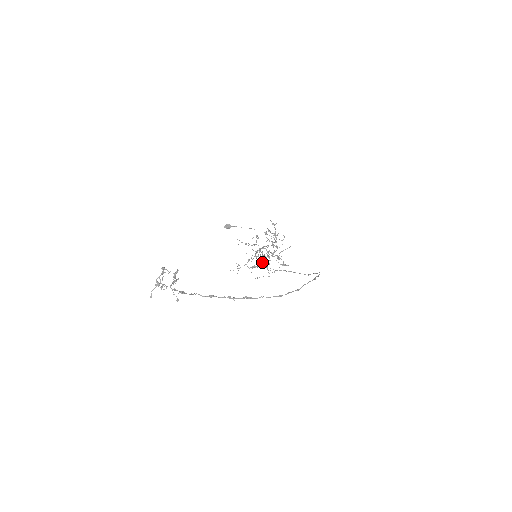
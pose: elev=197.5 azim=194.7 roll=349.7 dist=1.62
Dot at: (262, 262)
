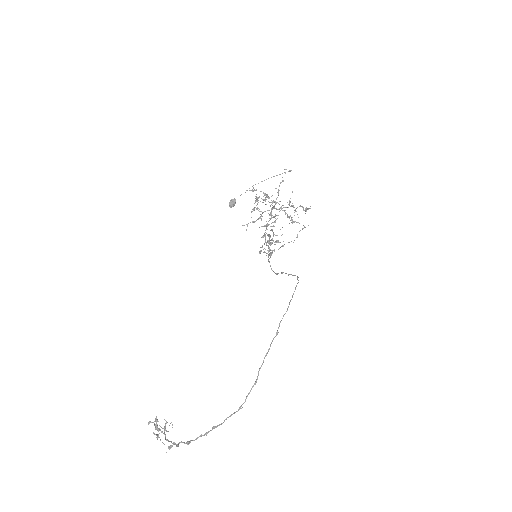
Dot at: (269, 251)
